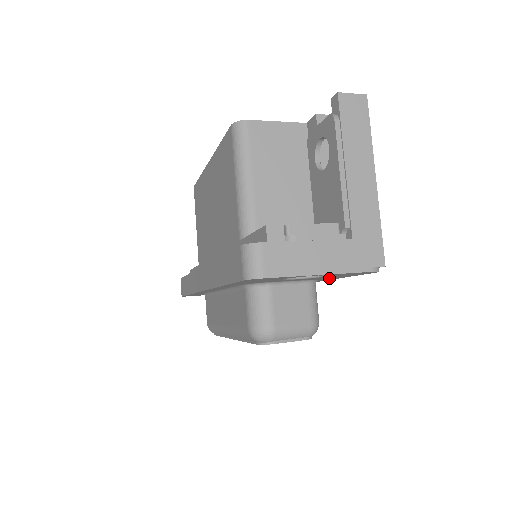
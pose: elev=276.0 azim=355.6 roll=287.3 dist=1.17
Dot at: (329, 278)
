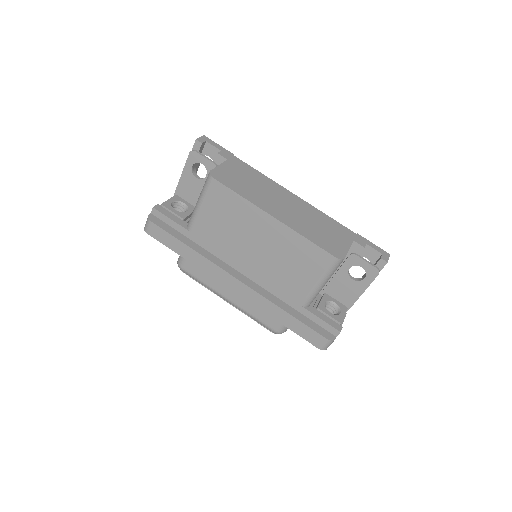
Dot at: occluded
